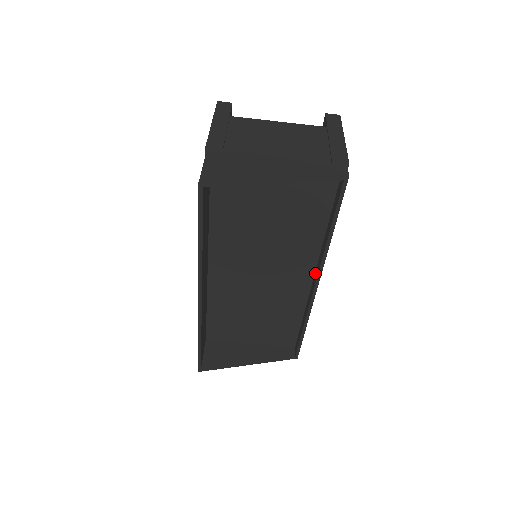
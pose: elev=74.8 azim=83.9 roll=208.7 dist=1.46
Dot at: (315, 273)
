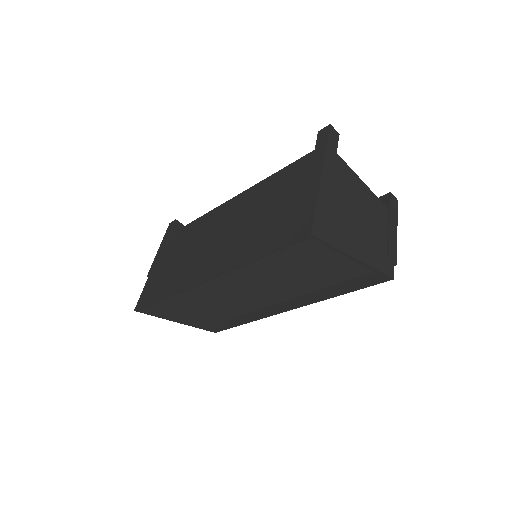
Dot at: (293, 300)
